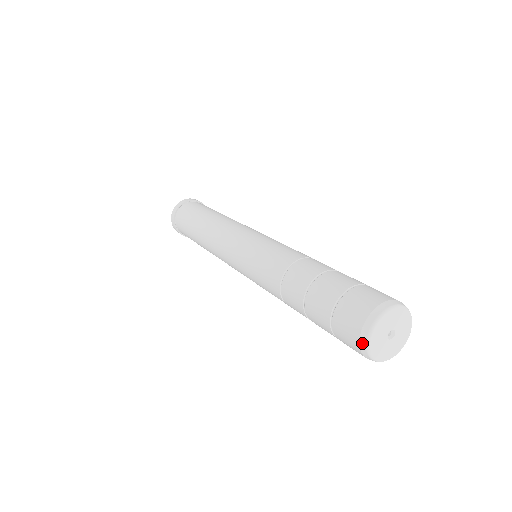
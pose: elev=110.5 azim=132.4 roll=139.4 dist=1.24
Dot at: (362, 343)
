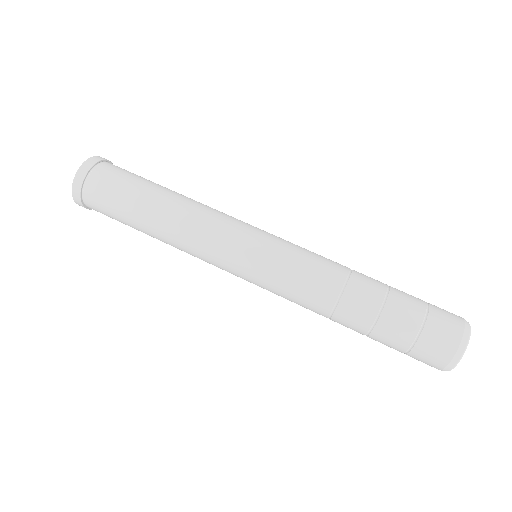
Dot at: occluded
